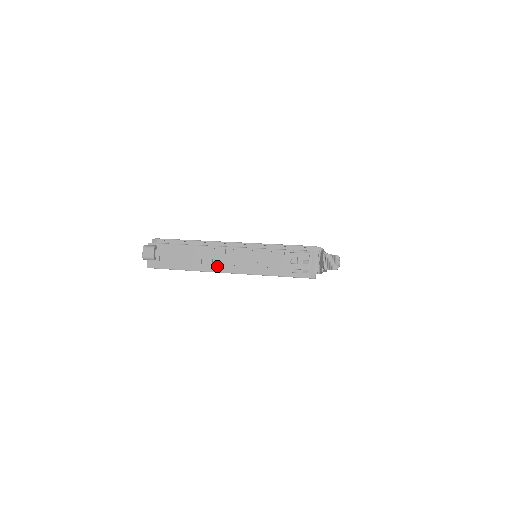
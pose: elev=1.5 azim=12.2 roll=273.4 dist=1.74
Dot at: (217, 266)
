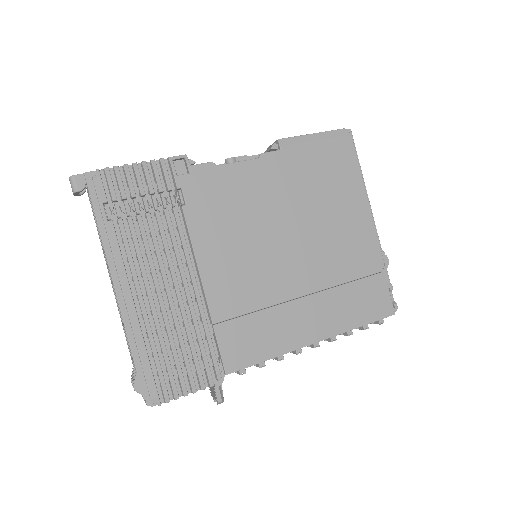
Dot at: (109, 275)
